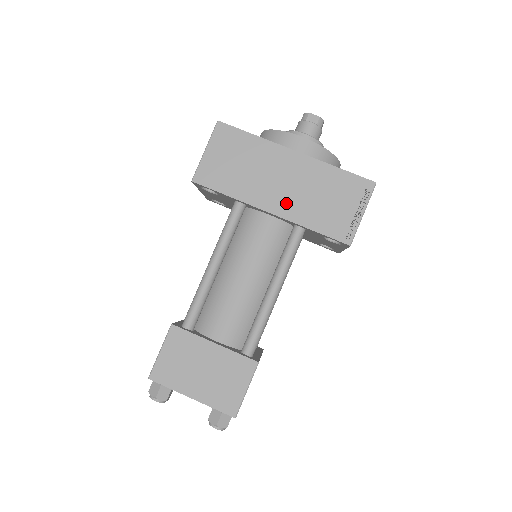
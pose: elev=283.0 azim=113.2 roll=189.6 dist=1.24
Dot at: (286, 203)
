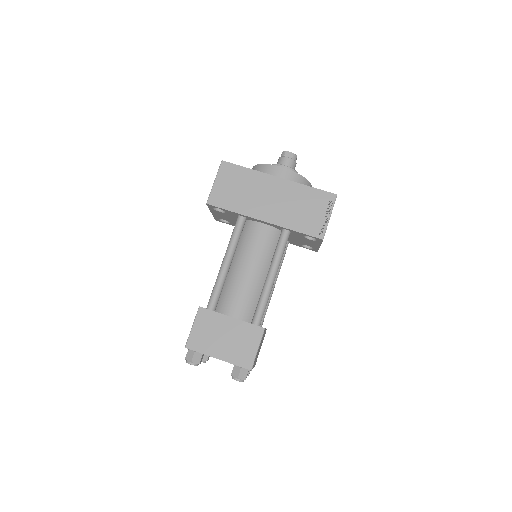
Dot at: (275, 214)
